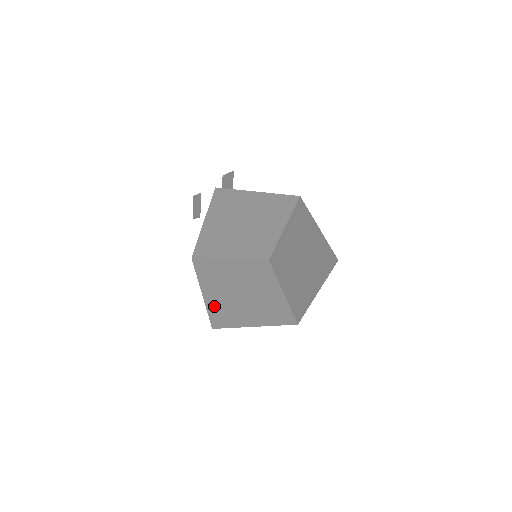
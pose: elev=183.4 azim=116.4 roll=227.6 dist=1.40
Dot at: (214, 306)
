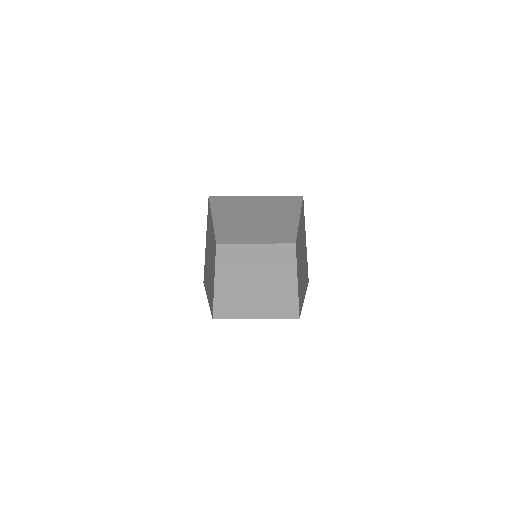
Dot at: (222, 232)
